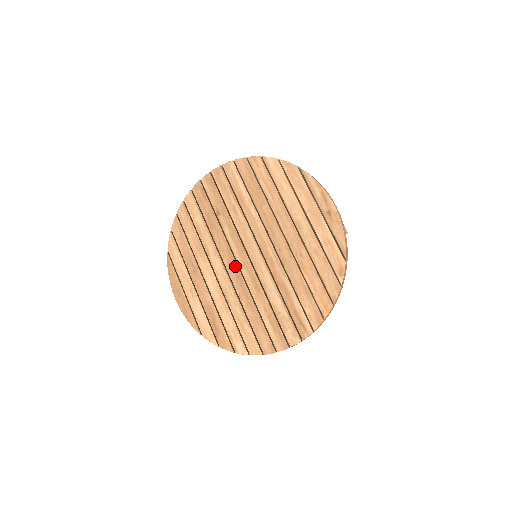
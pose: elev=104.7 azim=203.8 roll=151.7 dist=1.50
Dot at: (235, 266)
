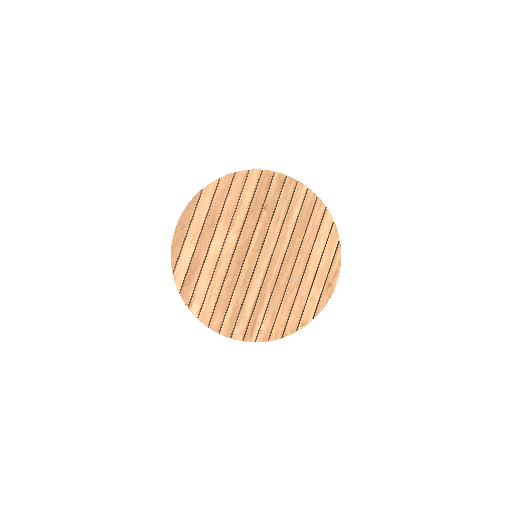
Dot at: (243, 254)
